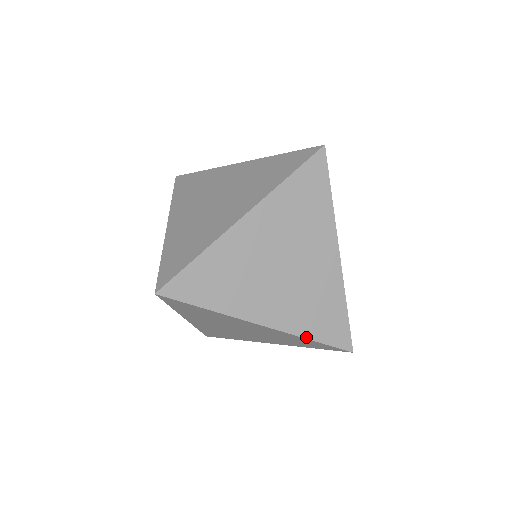
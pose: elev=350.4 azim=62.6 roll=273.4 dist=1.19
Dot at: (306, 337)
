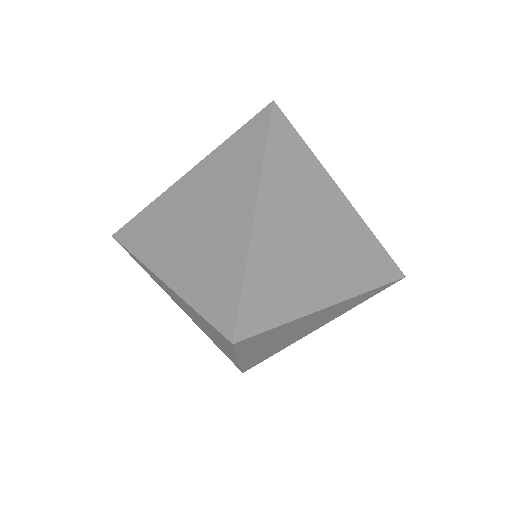
Dot at: (191, 304)
